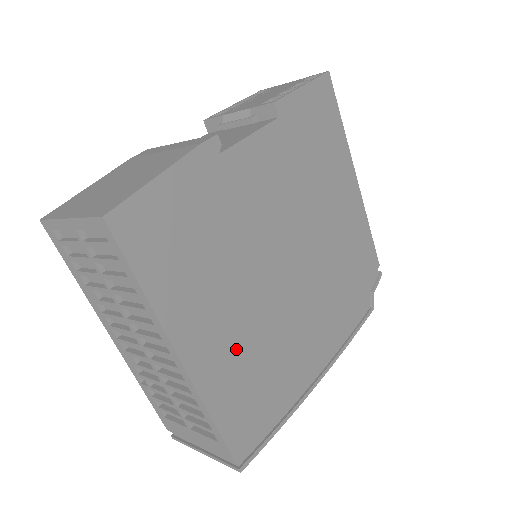
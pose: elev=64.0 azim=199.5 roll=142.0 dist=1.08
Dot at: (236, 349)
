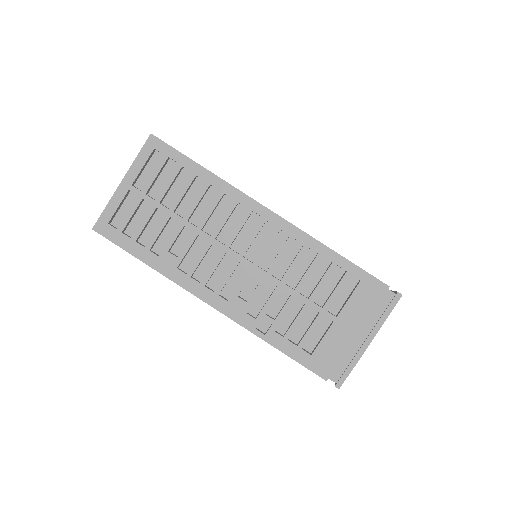
Dot at: occluded
